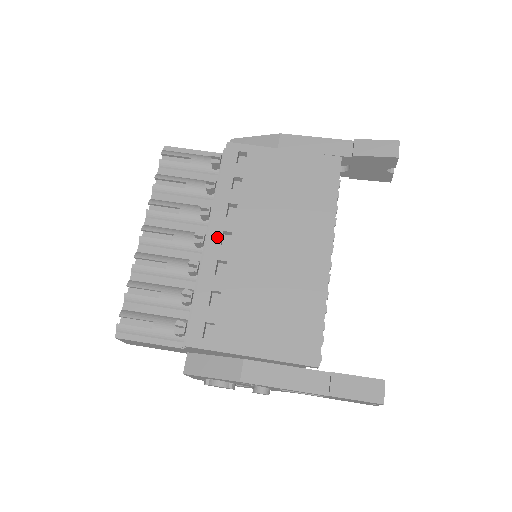
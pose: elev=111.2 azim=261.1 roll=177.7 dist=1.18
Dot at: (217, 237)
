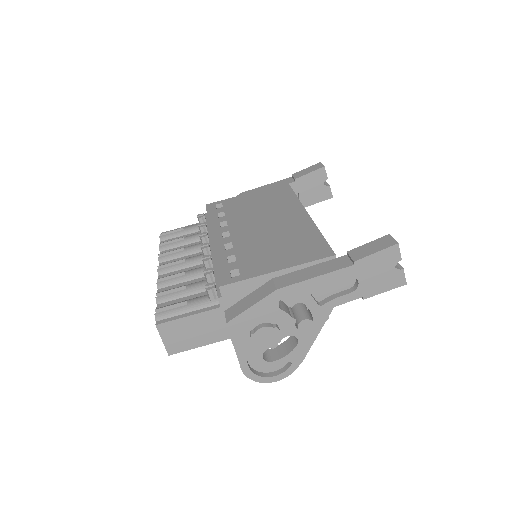
Dot at: (218, 236)
